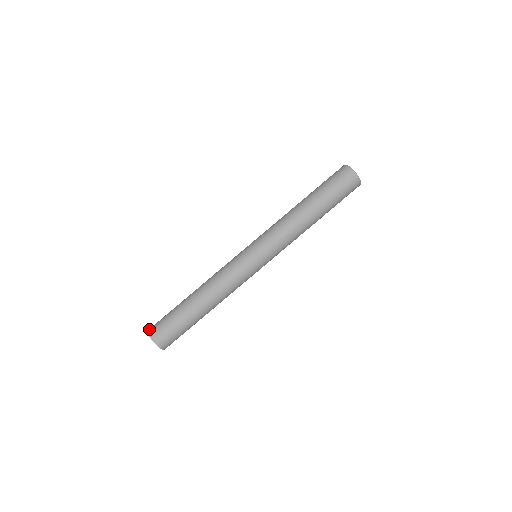
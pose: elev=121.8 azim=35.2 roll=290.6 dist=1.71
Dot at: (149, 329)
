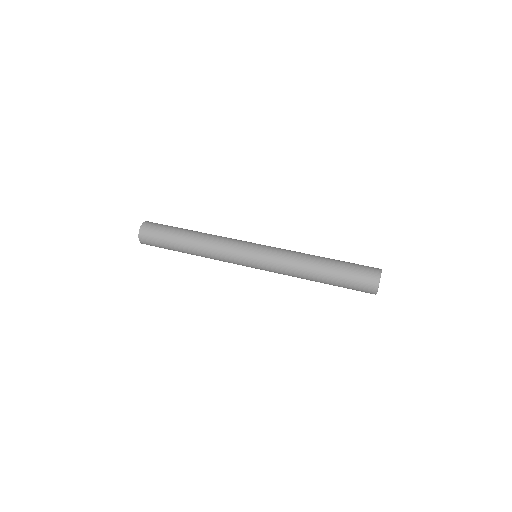
Dot at: occluded
